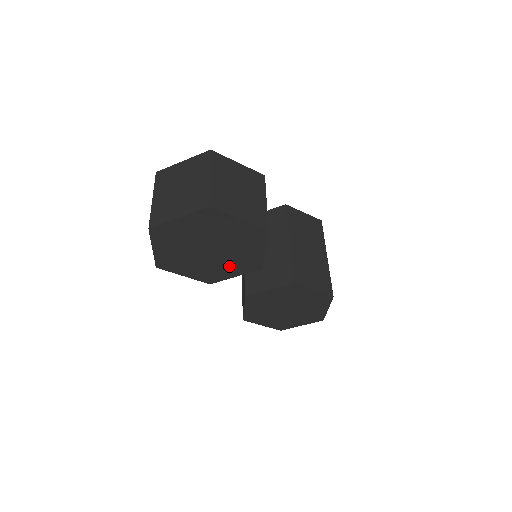
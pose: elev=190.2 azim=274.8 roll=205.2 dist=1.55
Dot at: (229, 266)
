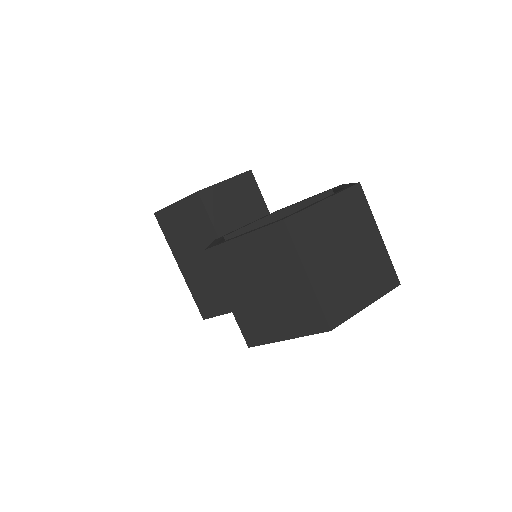
Dot at: occluded
